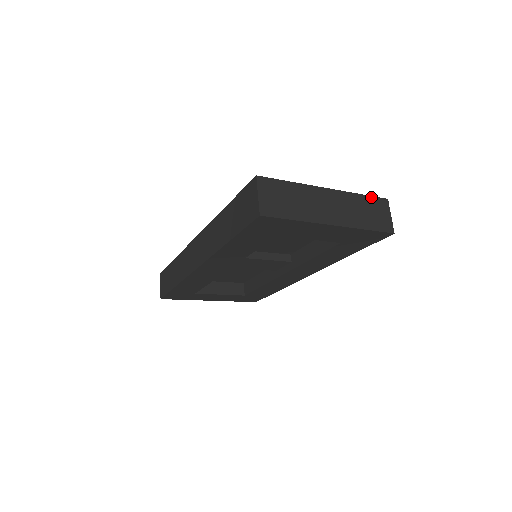
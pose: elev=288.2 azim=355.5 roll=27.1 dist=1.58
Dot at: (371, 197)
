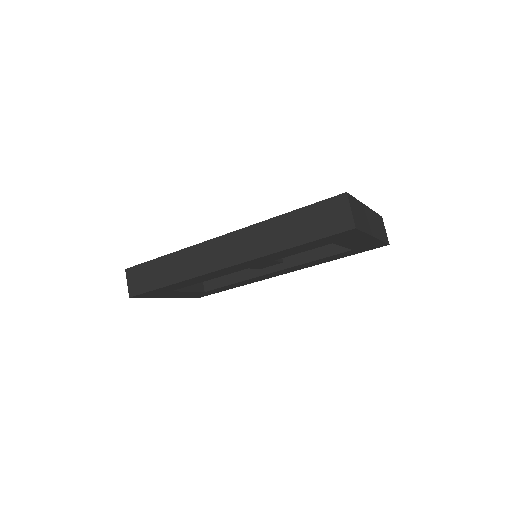
Dot at: (378, 215)
